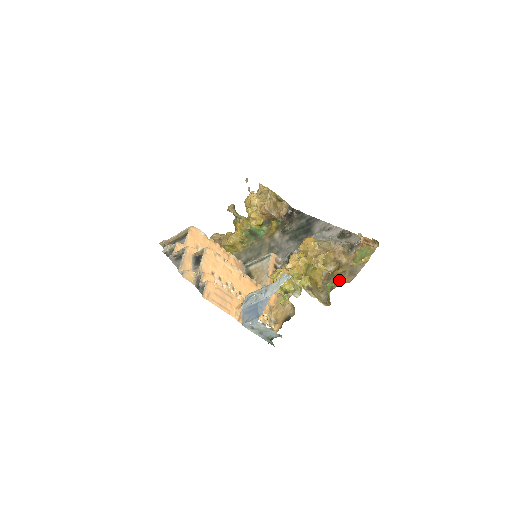
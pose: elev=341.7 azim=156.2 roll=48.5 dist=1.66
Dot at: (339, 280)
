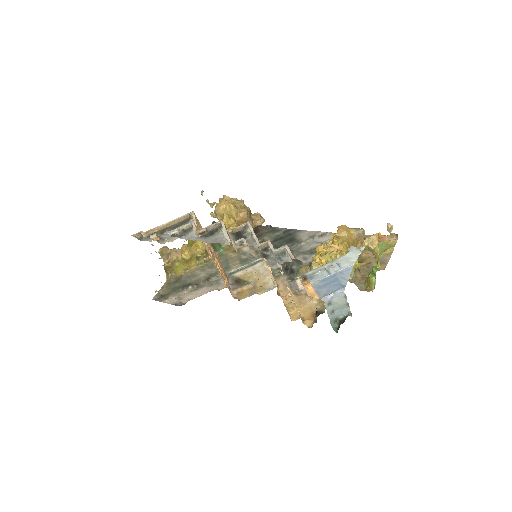
Dot at: (368, 270)
